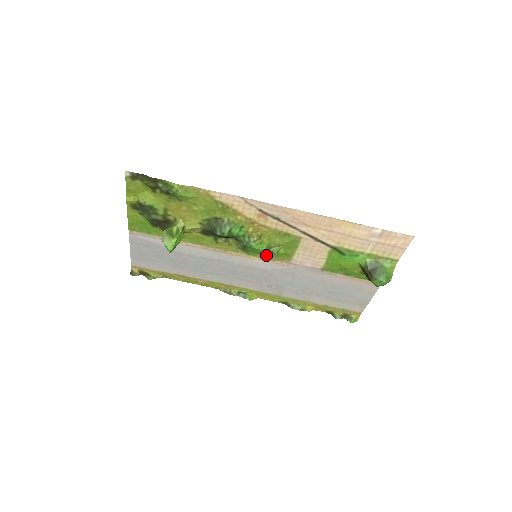
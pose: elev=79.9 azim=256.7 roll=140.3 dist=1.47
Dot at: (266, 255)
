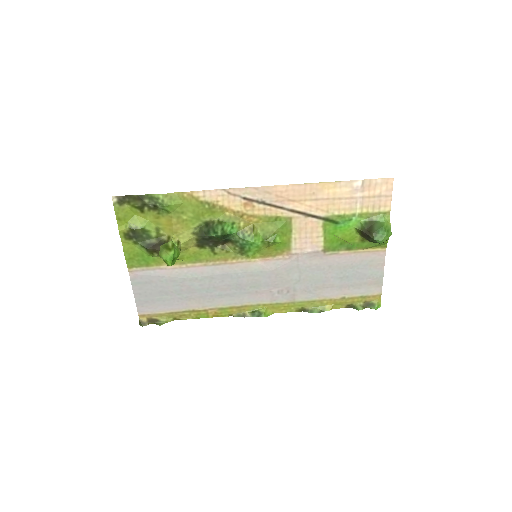
Dot at: (265, 251)
